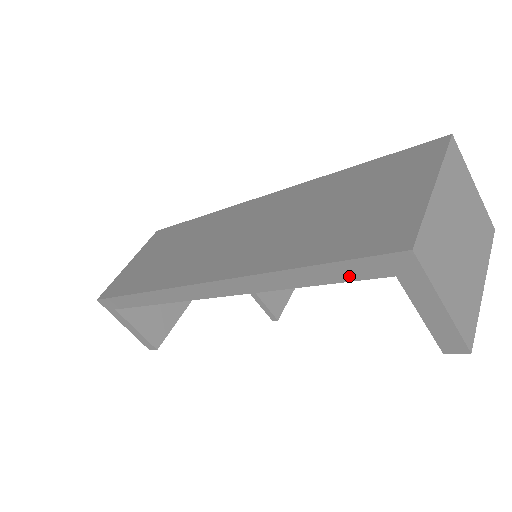
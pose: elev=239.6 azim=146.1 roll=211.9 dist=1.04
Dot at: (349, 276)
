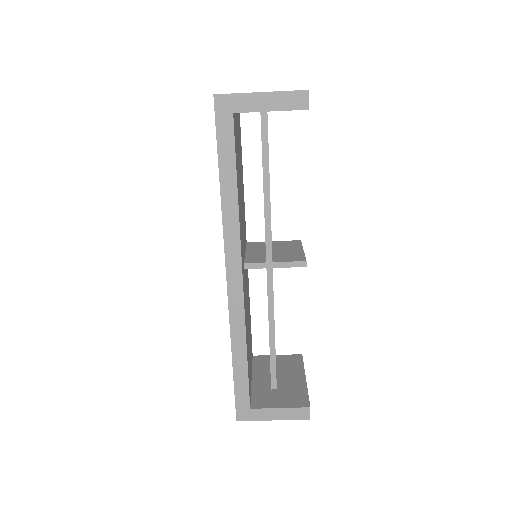
Dot at: (230, 145)
